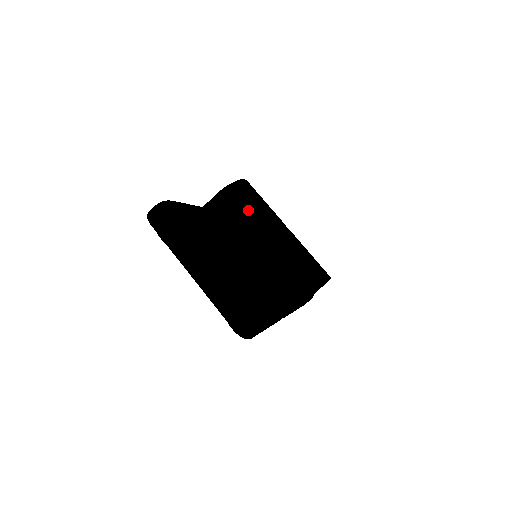
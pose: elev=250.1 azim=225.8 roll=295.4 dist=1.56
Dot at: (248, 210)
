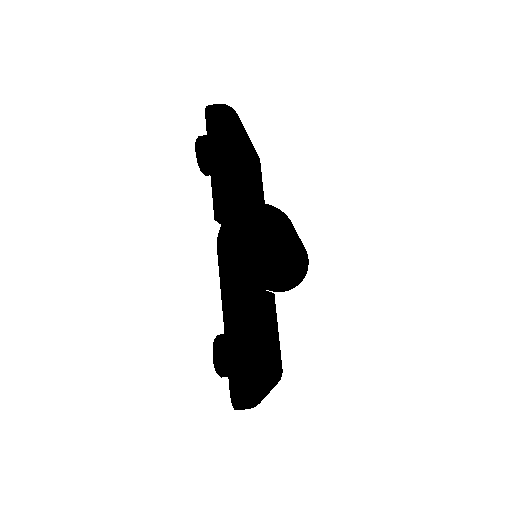
Dot at: (287, 277)
